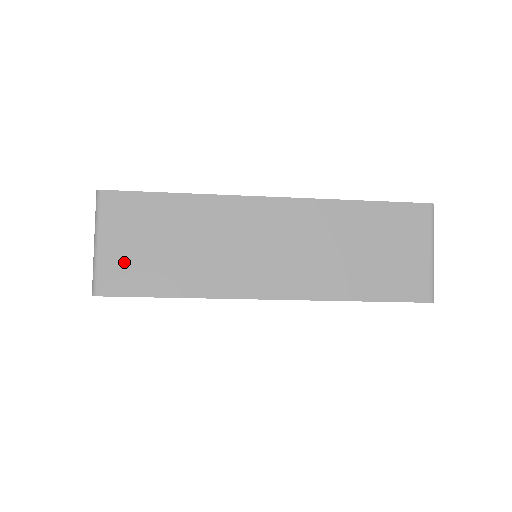
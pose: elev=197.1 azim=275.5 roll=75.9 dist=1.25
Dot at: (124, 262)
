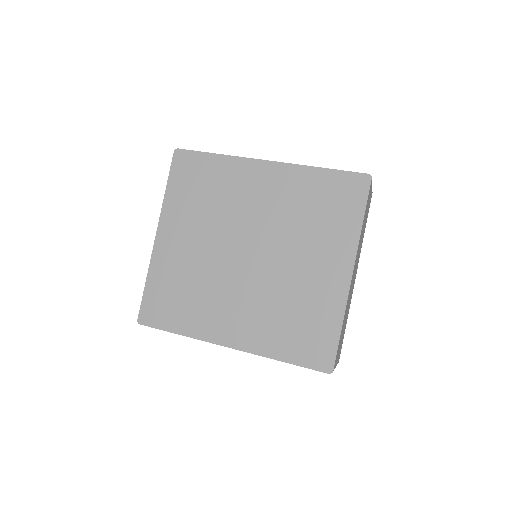
Dot at: occluded
